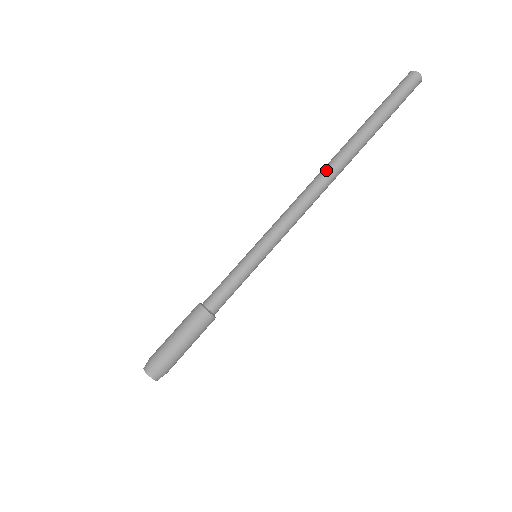
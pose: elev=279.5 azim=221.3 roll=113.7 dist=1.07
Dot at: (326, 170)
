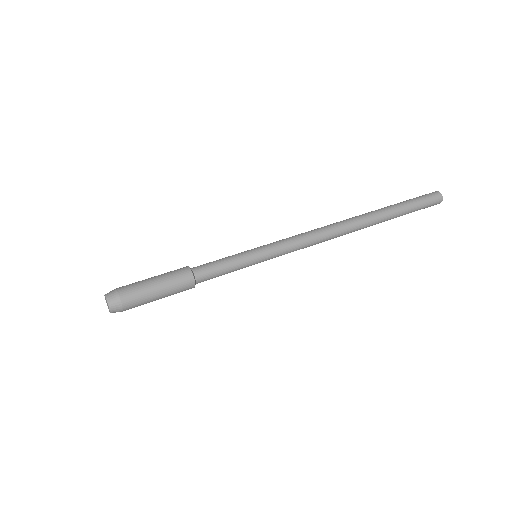
Dot at: occluded
